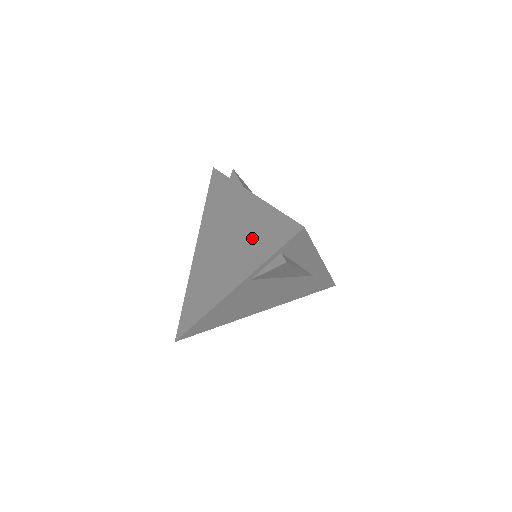
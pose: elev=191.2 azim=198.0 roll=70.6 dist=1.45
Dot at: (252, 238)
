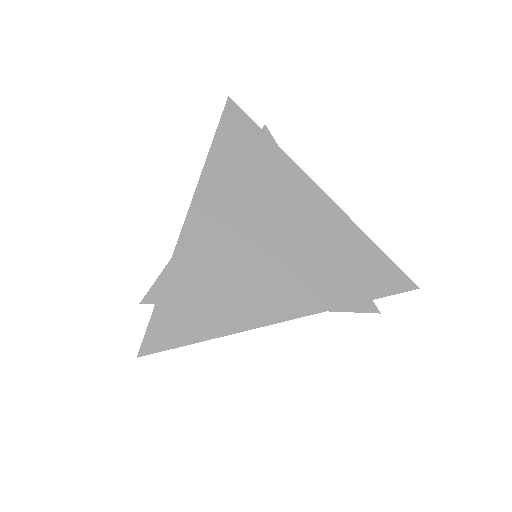
Dot at: (333, 259)
